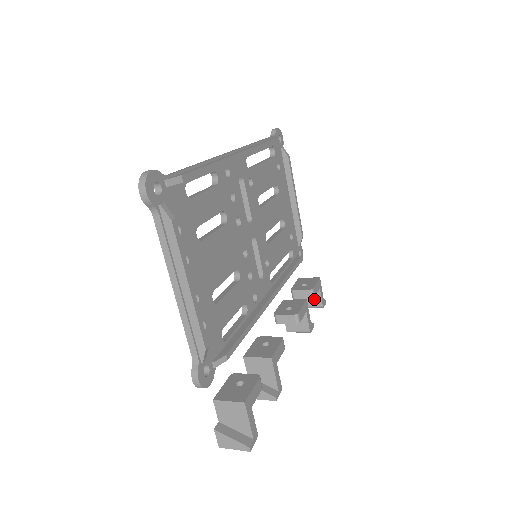
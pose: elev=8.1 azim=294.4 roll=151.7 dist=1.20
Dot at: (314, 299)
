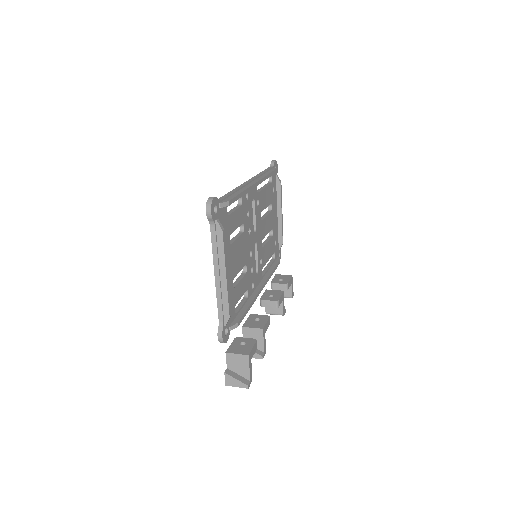
Dot at: (286, 291)
